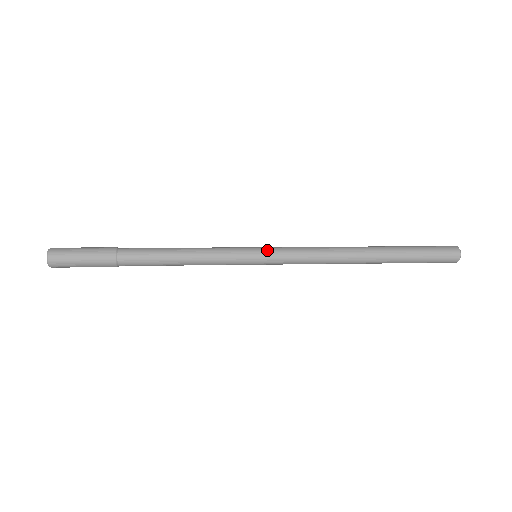
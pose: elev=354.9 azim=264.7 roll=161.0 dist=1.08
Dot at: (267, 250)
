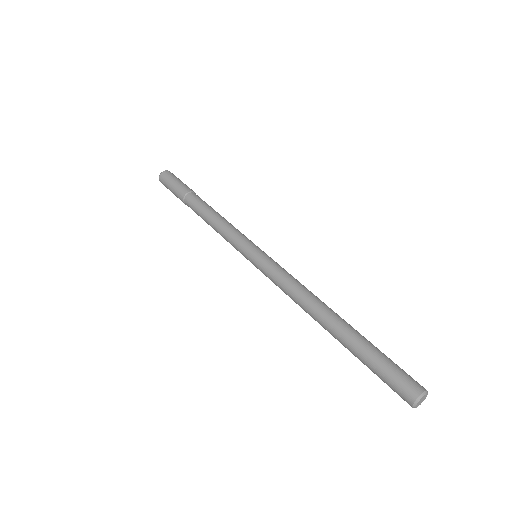
Dot at: (255, 266)
